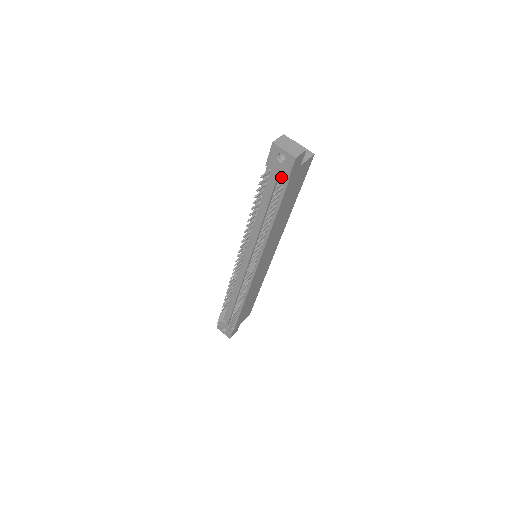
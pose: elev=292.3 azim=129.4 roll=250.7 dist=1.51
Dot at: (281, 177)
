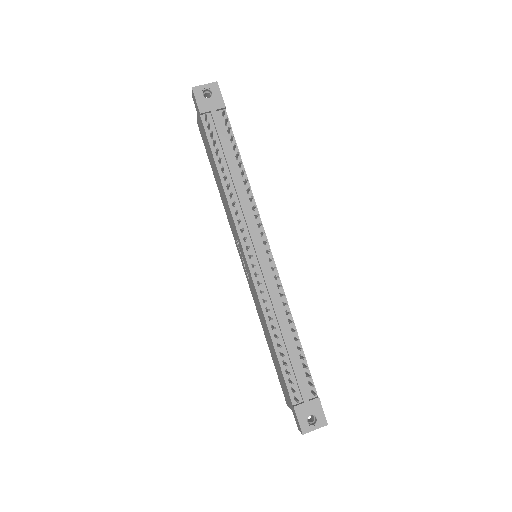
Dot at: (218, 115)
